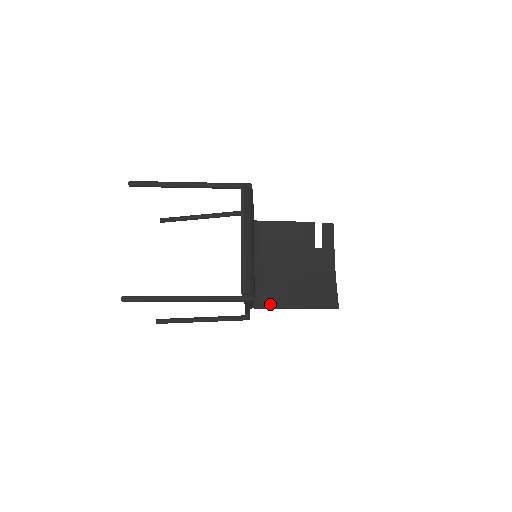
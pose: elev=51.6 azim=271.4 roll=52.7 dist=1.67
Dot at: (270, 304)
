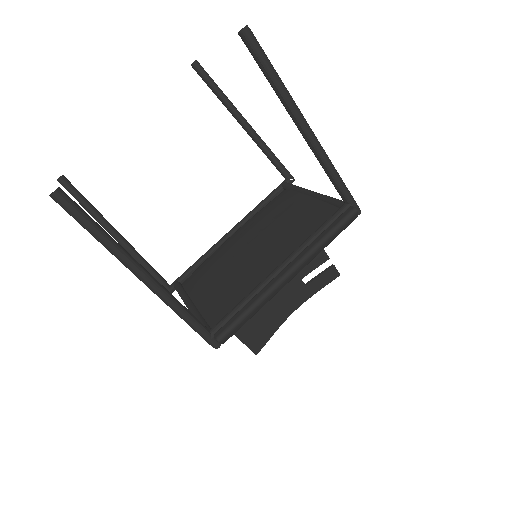
Dot at: occluded
